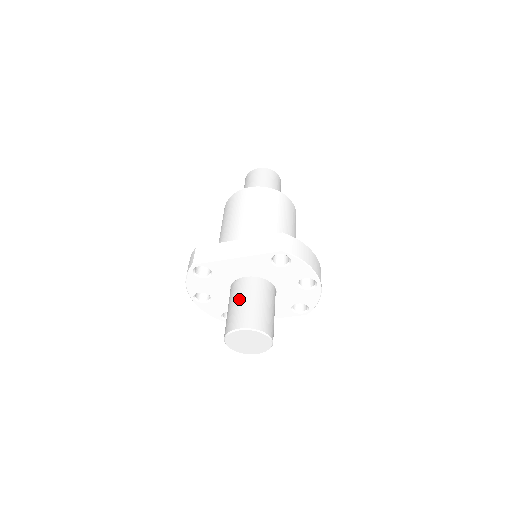
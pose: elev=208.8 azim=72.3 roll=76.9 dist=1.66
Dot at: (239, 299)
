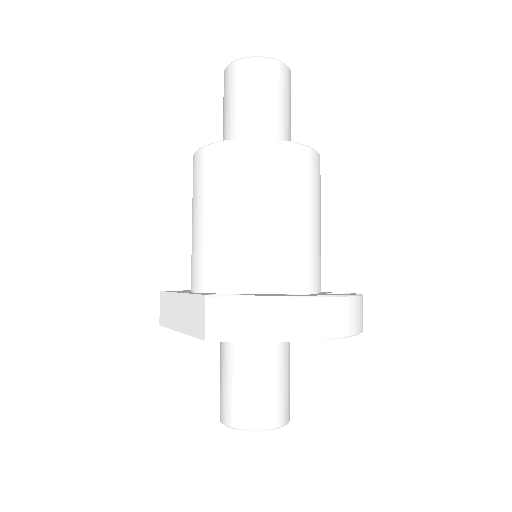
Dot at: (220, 369)
